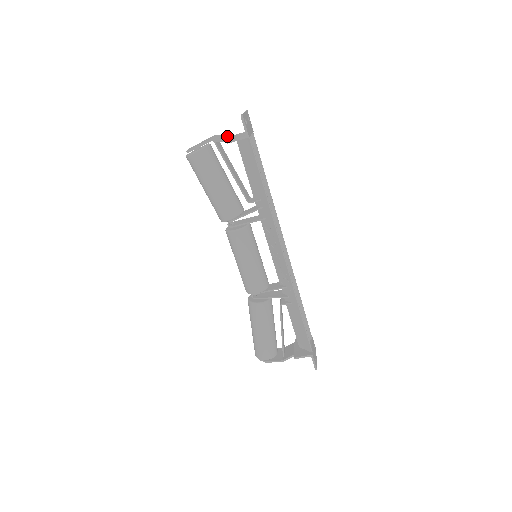
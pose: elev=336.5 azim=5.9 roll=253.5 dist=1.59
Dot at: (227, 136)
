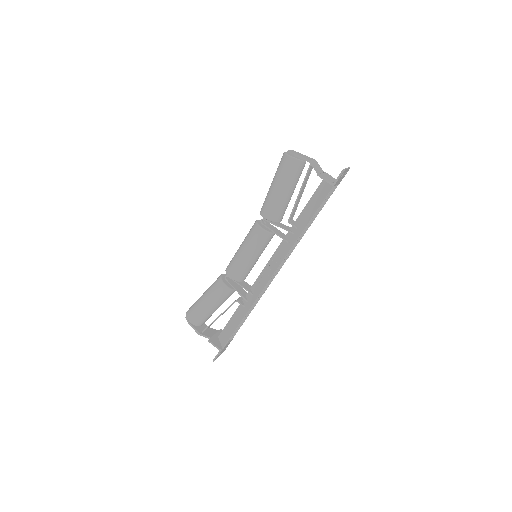
Dot at: (321, 169)
